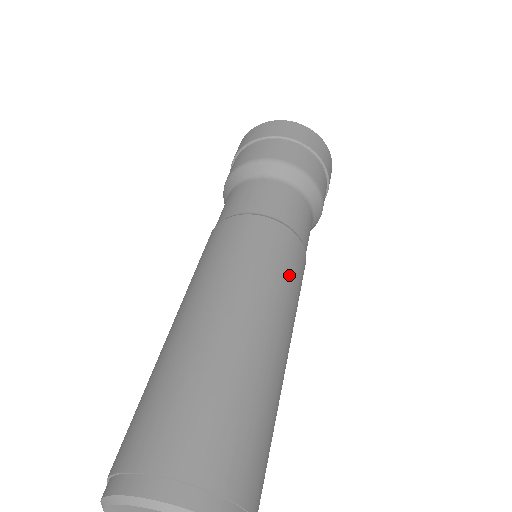
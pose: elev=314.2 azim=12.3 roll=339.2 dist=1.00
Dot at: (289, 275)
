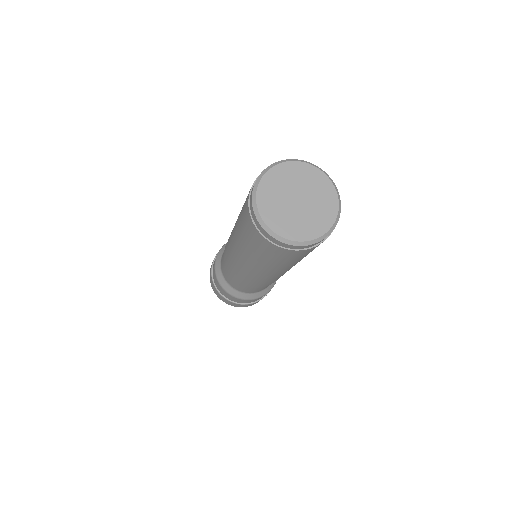
Dot at: occluded
